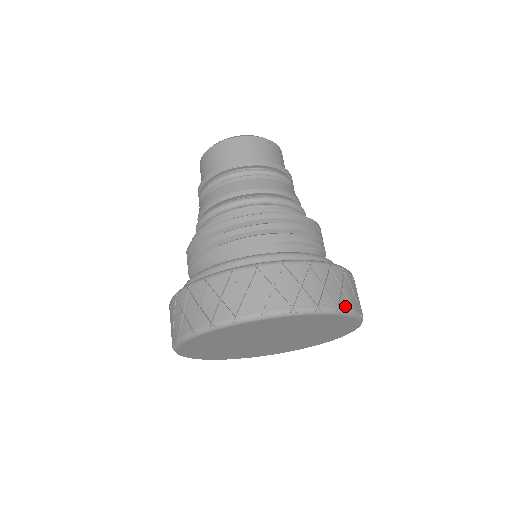
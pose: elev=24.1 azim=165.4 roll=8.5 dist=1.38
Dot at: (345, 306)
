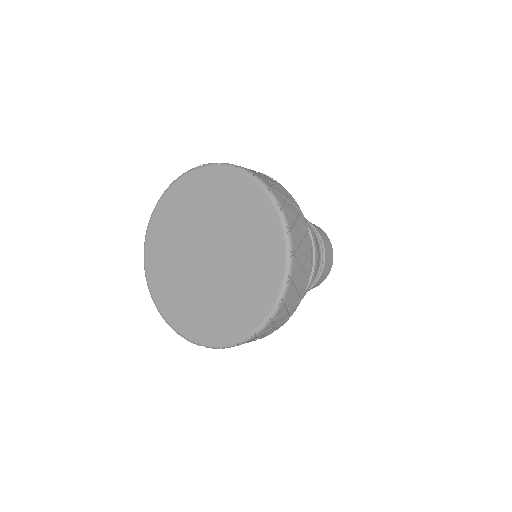
Dot at: (293, 241)
